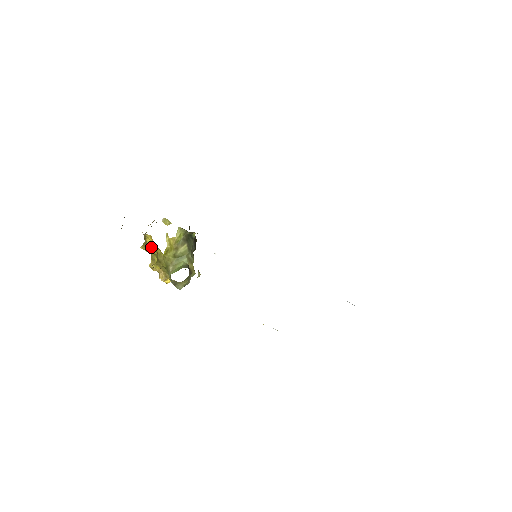
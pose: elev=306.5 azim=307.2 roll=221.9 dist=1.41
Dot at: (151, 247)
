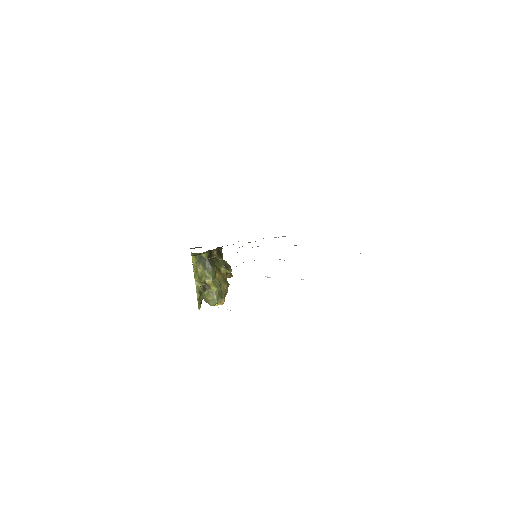
Dot at: occluded
